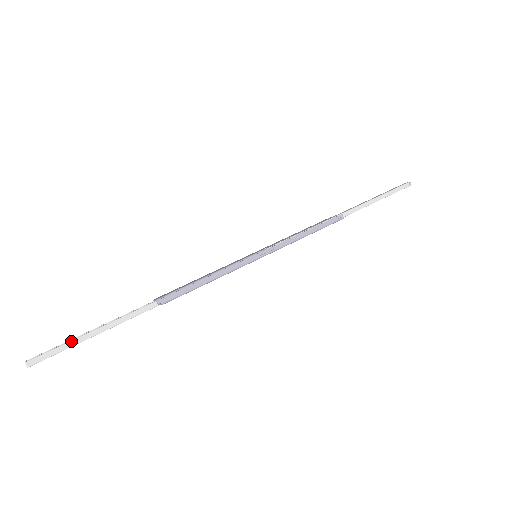
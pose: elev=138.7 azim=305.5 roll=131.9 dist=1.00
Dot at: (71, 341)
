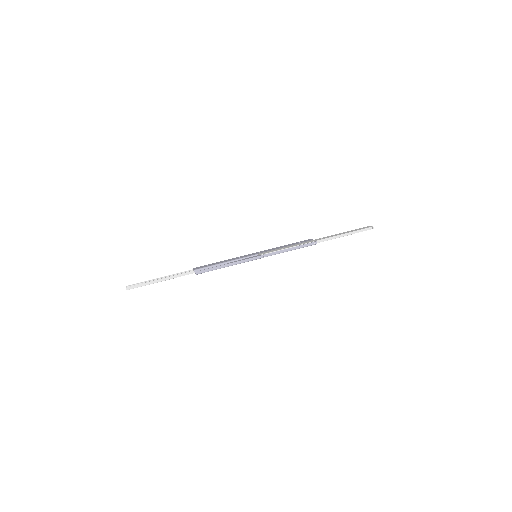
Dot at: (148, 282)
